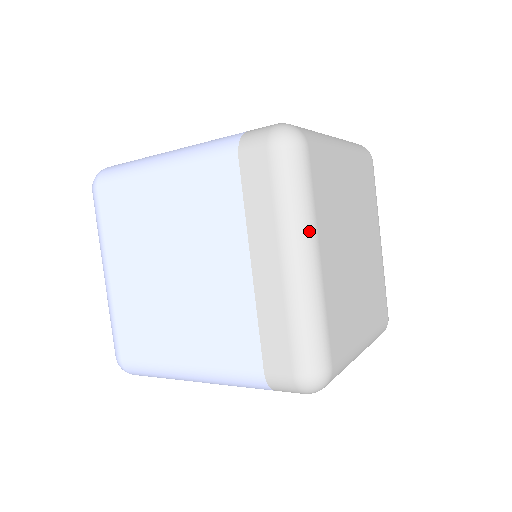
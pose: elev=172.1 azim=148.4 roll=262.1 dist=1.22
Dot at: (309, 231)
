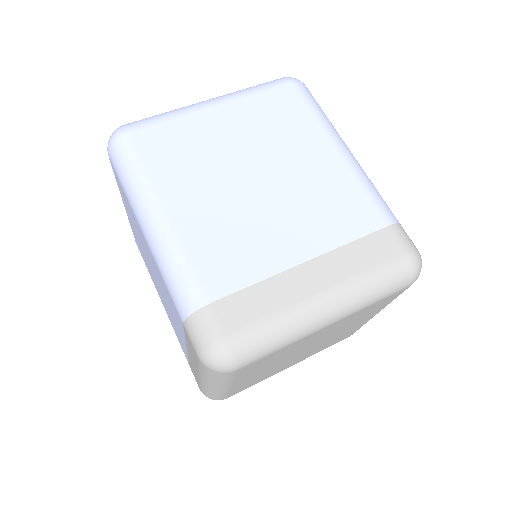
Dot at: (222, 385)
